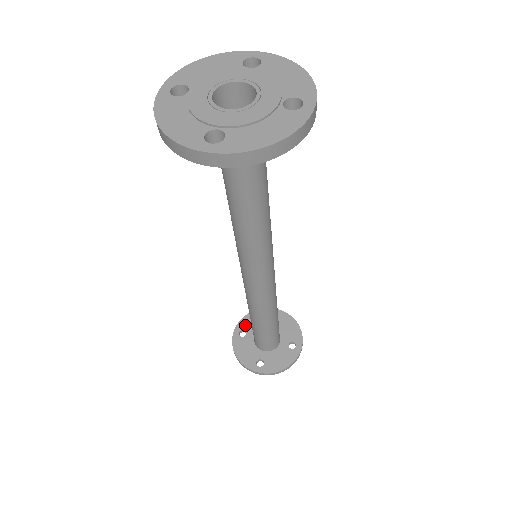
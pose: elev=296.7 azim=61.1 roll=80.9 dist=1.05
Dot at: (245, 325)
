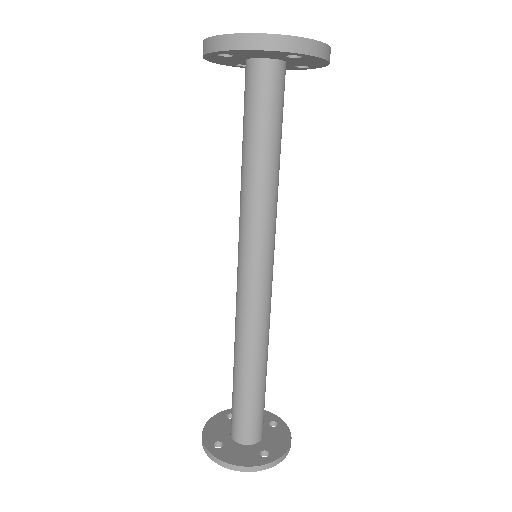
Dot at: (212, 437)
